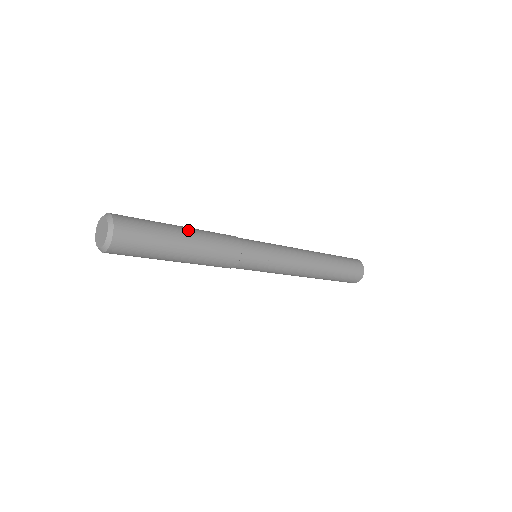
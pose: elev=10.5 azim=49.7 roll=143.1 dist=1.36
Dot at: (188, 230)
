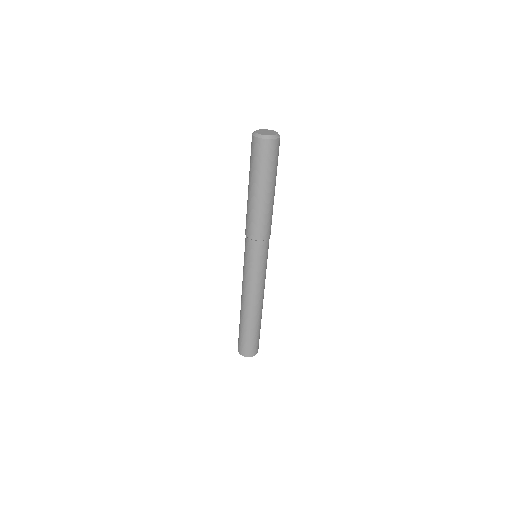
Dot at: occluded
